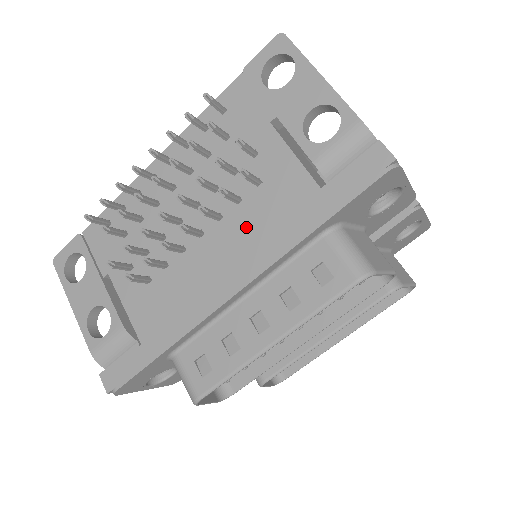
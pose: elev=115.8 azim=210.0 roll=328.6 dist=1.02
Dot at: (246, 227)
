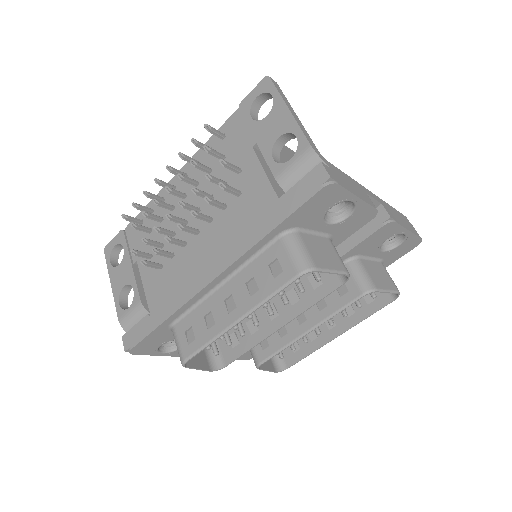
Dot at: (227, 228)
